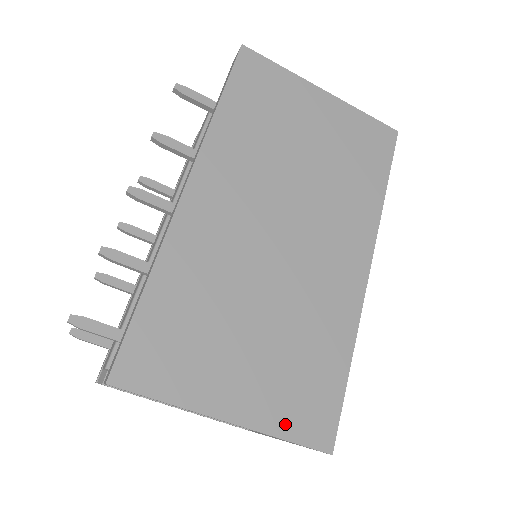
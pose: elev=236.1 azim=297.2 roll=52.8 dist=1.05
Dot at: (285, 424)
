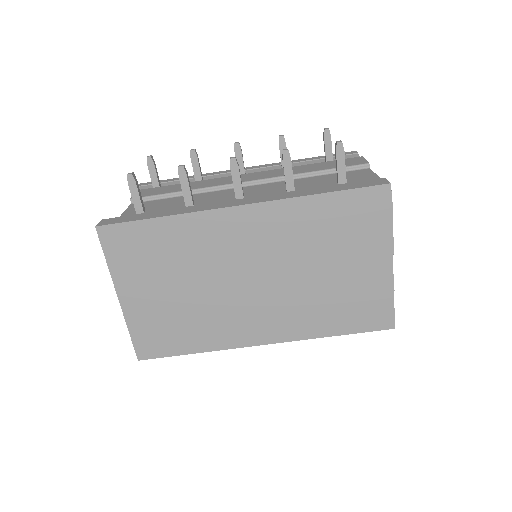
Dot at: (137, 329)
